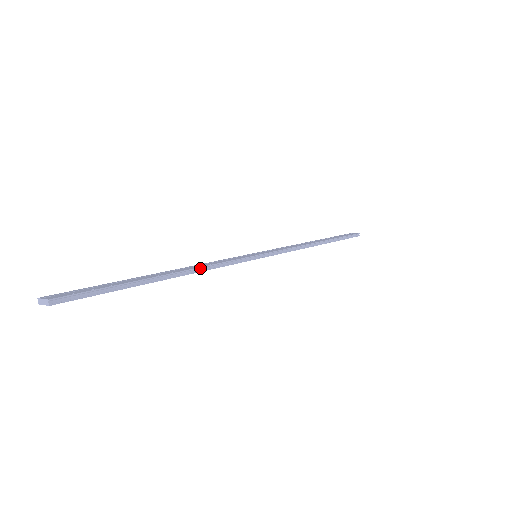
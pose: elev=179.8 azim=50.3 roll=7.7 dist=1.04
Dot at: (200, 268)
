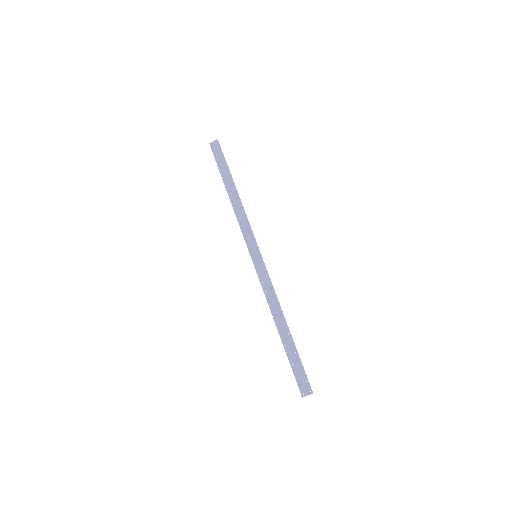
Dot at: (242, 207)
